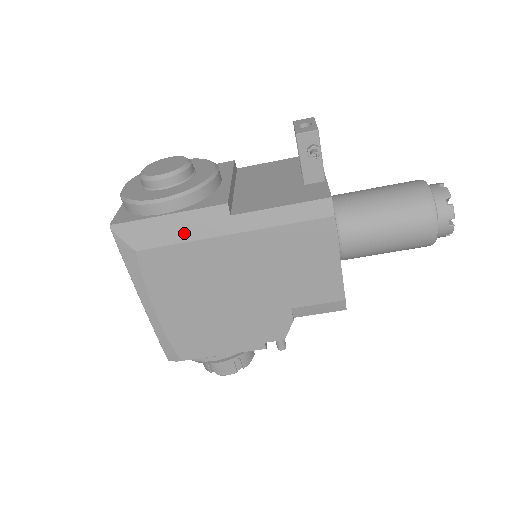
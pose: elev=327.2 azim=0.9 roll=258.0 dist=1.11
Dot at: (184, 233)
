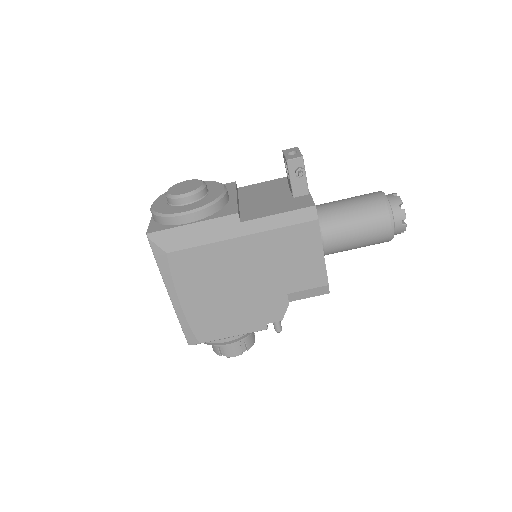
Dot at: (205, 237)
